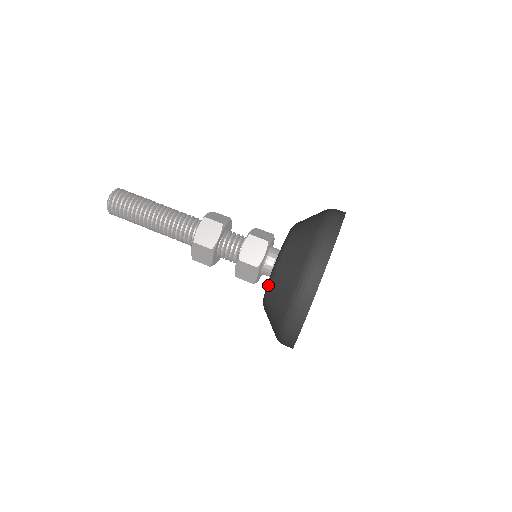
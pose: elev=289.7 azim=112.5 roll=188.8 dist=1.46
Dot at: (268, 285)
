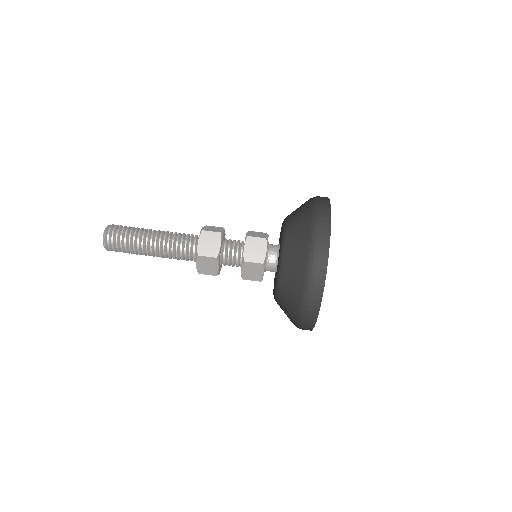
Dot at: occluded
